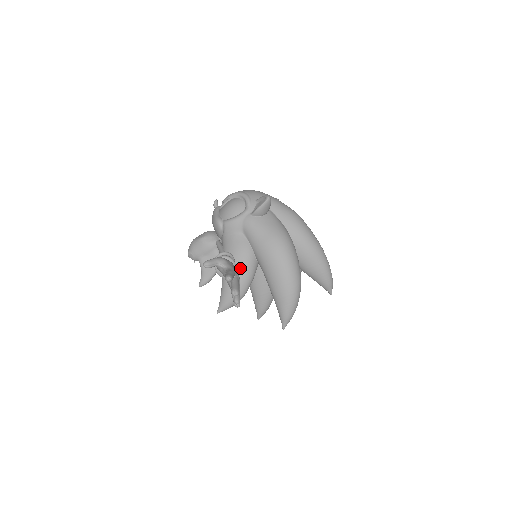
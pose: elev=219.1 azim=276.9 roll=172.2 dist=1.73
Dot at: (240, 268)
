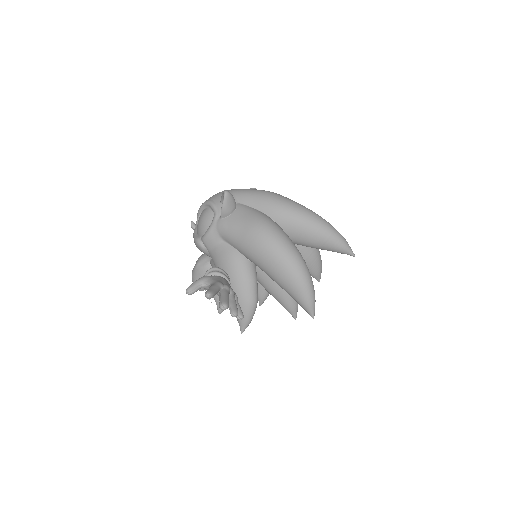
Dot at: (236, 277)
